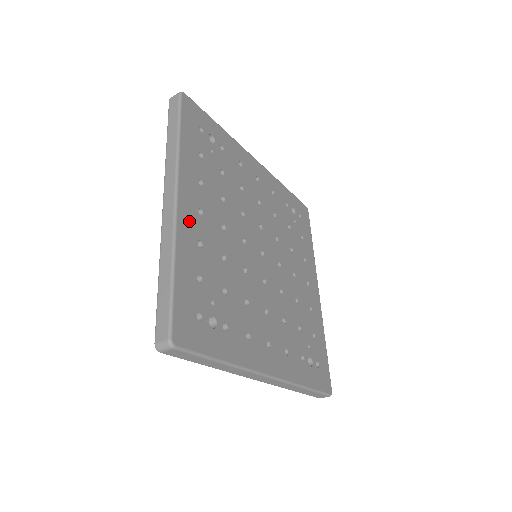
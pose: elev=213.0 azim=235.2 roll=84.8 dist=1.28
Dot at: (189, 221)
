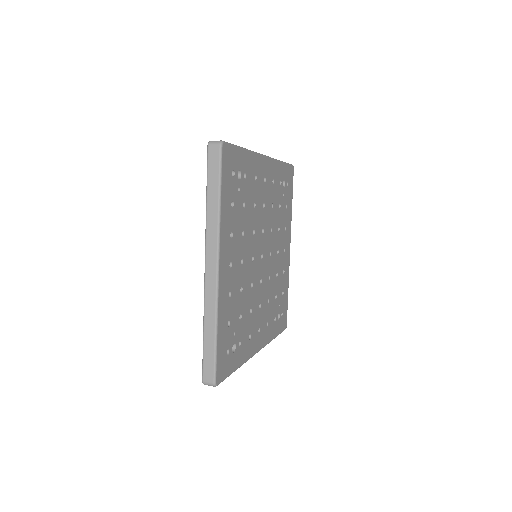
Dot at: (225, 282)
